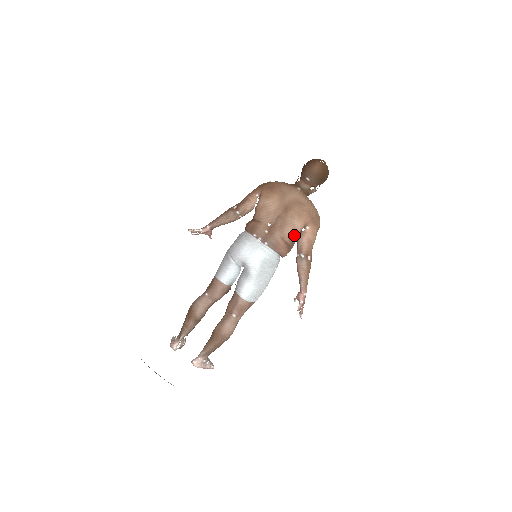
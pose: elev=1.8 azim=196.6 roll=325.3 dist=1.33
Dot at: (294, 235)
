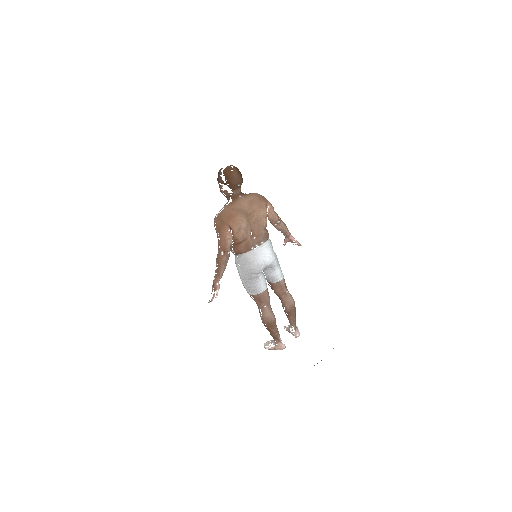
Dot at: occluded
